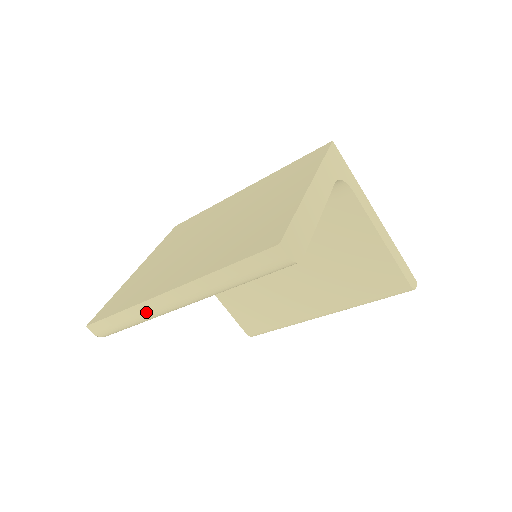
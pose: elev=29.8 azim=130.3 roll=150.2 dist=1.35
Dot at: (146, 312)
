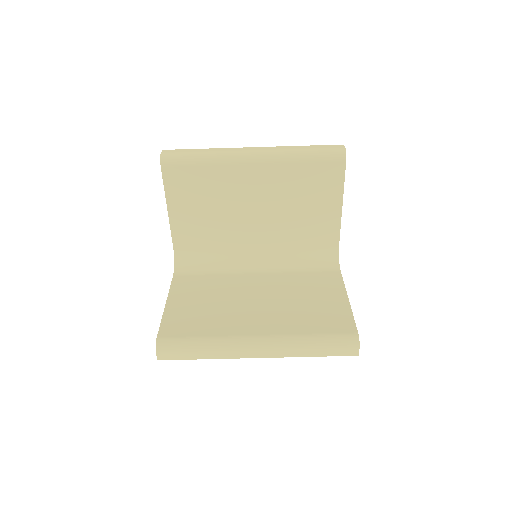
Dot at: (226, 151)
